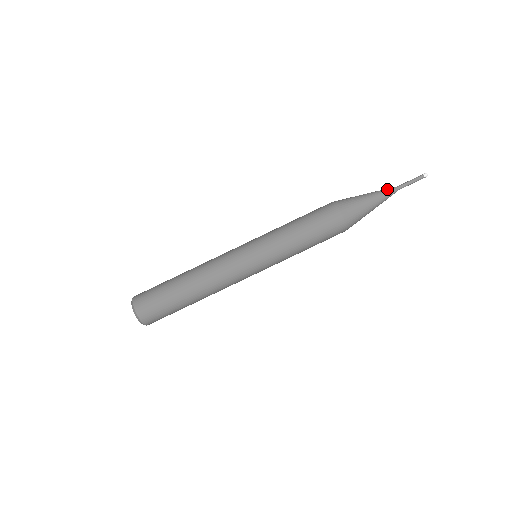
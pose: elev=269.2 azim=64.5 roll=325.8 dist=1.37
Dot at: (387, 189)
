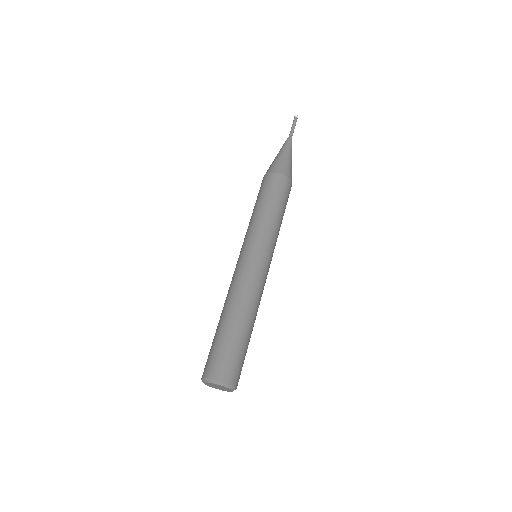
Dot at: (284, 143)
